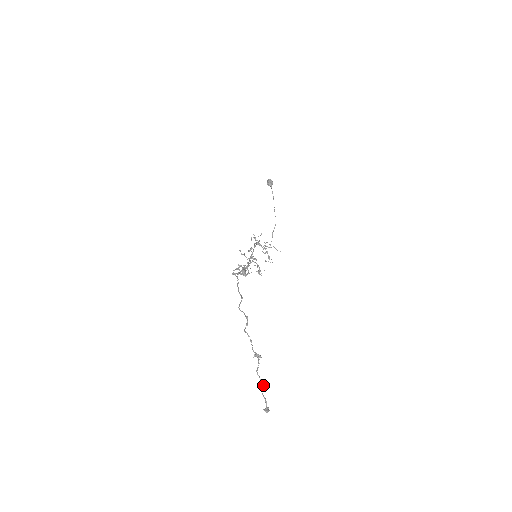
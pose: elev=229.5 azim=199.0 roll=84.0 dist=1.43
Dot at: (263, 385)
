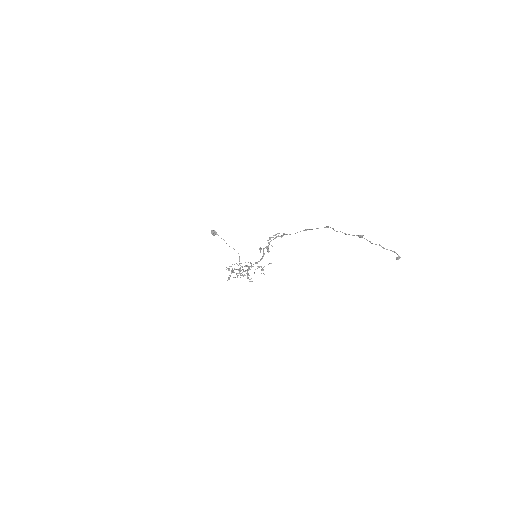
Dot at: (382, 247)
